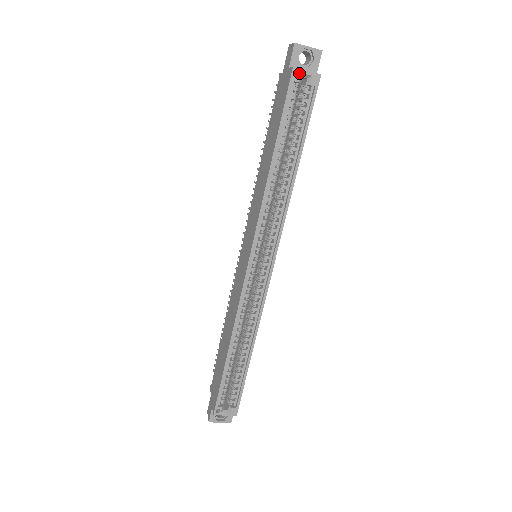
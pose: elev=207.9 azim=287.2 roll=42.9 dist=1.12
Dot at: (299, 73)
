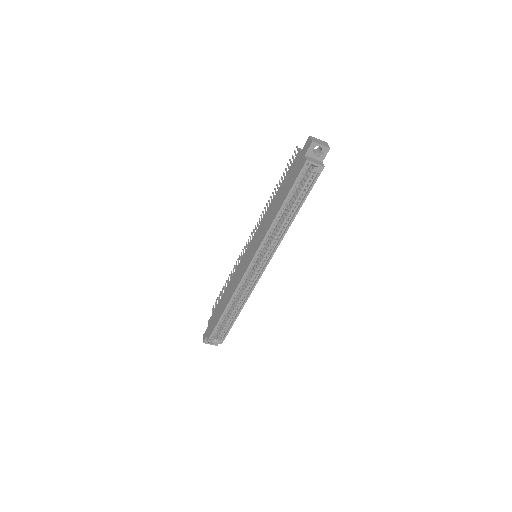
Dot at: (310, 164)
